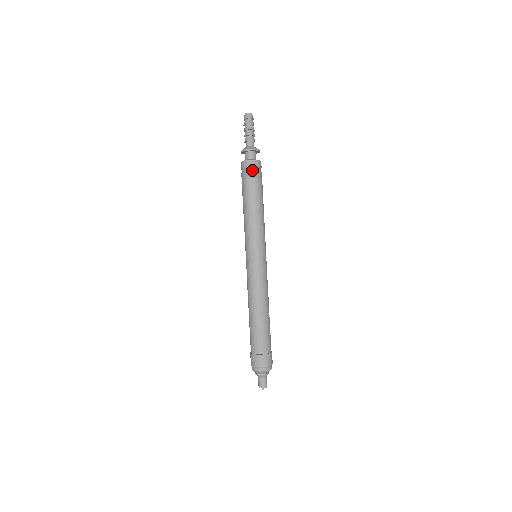
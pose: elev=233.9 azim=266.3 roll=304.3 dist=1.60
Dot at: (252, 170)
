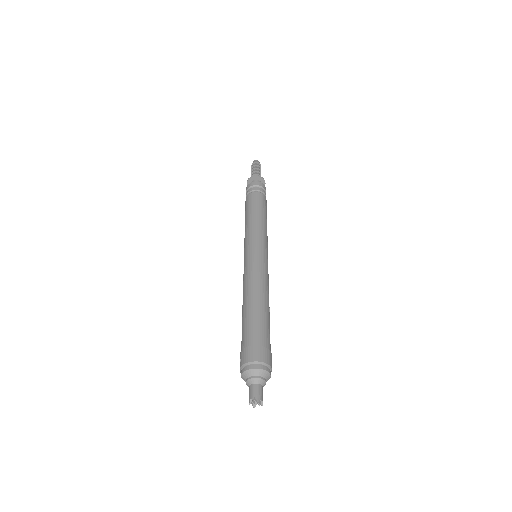
Dot at: (260, 188)
